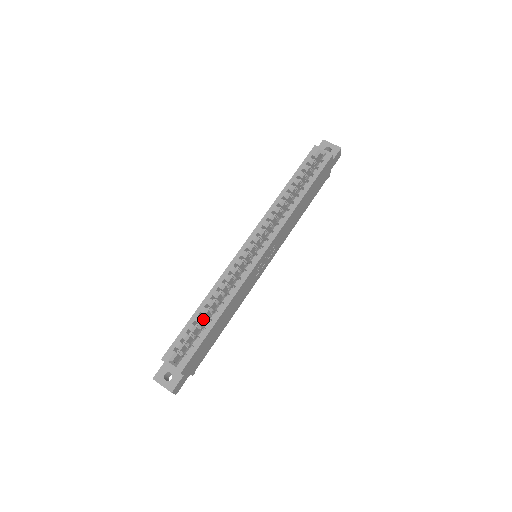
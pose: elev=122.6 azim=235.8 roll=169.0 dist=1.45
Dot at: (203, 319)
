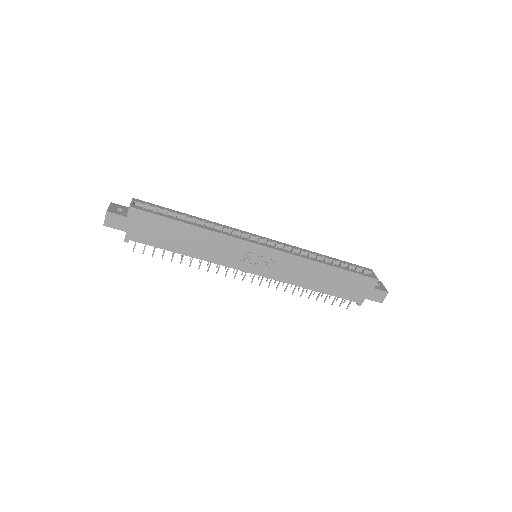
Dot at: occluded
